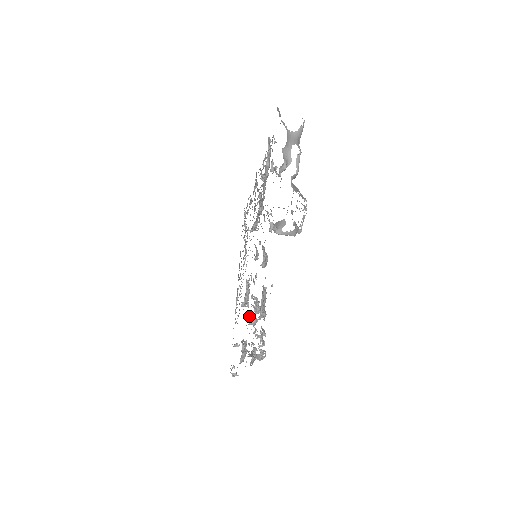
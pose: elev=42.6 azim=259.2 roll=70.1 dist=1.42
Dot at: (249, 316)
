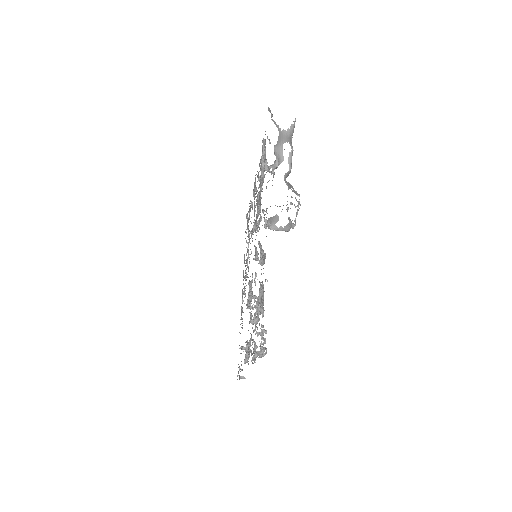
Dot at: occluded
